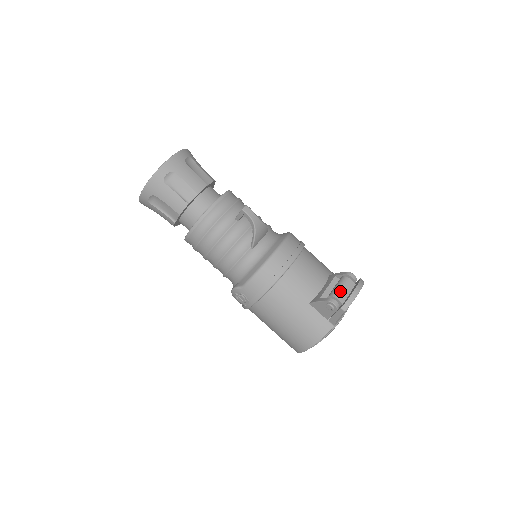
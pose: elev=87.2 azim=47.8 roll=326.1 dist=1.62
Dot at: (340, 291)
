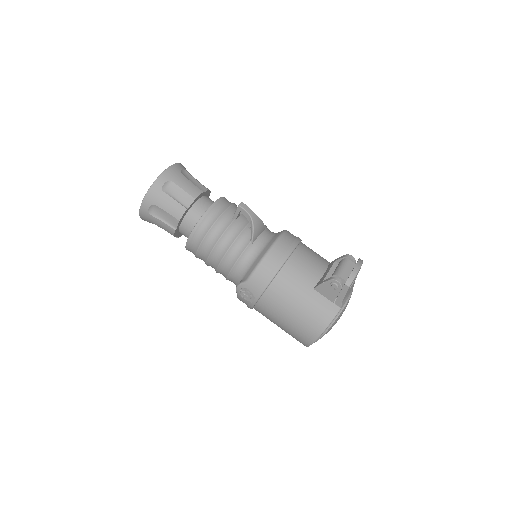
Dot at: (342, 270)
